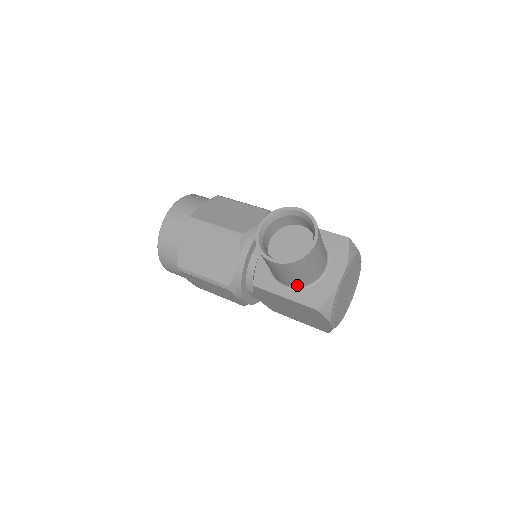
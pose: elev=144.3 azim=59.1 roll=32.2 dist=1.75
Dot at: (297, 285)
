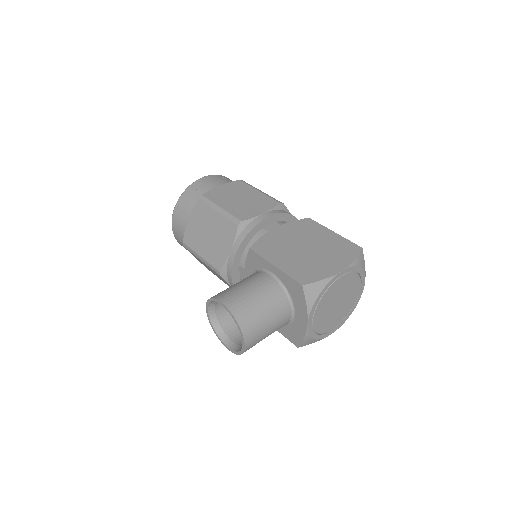
Dot at: occluded
